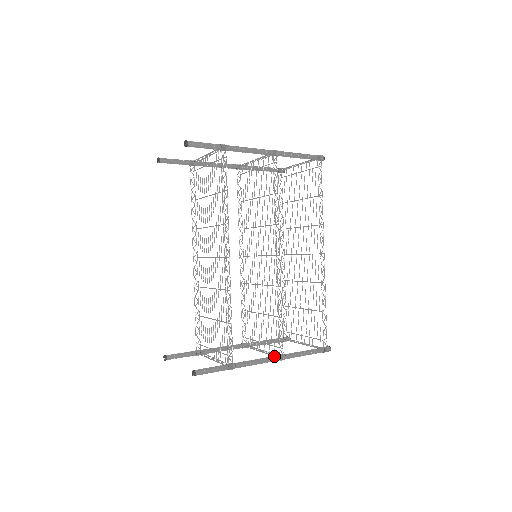
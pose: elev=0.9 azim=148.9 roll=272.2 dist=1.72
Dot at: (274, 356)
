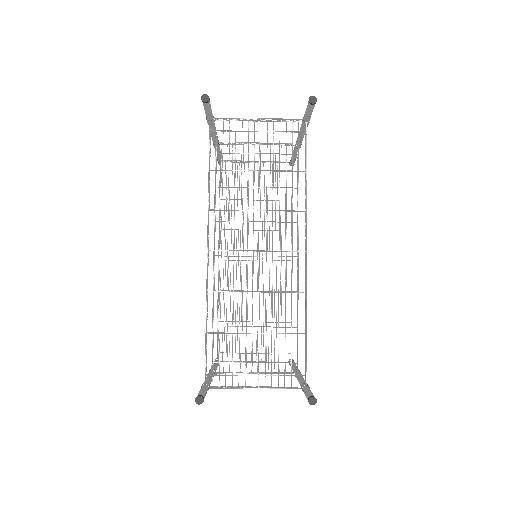
Dot at: (299, 372)
